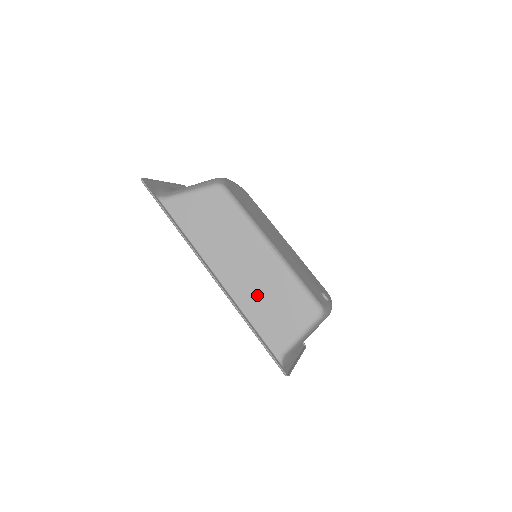
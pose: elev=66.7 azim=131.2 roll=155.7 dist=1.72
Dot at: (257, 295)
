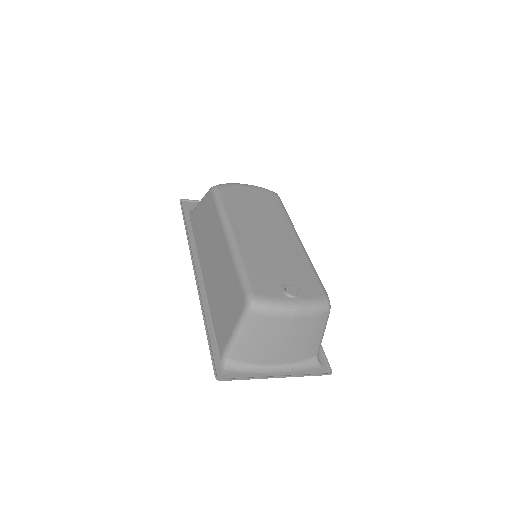
Dot at: (217, 289)
